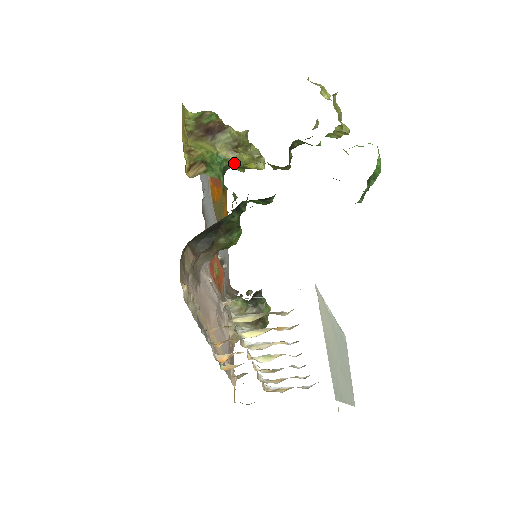
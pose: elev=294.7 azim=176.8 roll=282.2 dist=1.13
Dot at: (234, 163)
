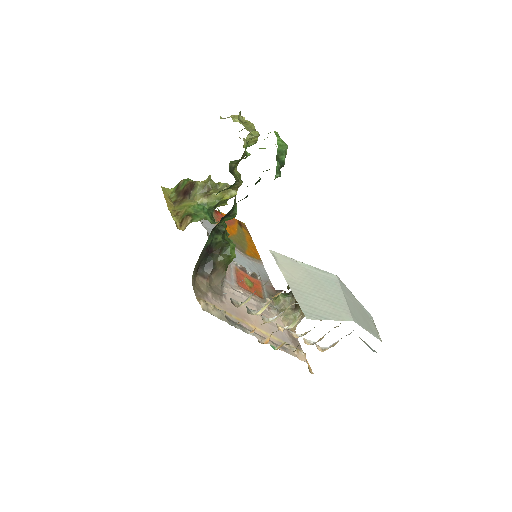
Dot at: (213, 203)
